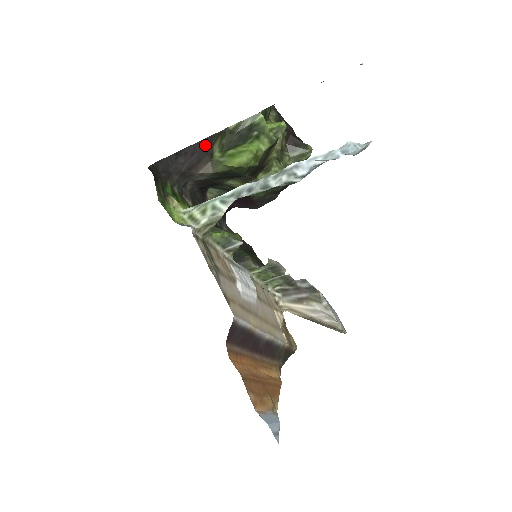
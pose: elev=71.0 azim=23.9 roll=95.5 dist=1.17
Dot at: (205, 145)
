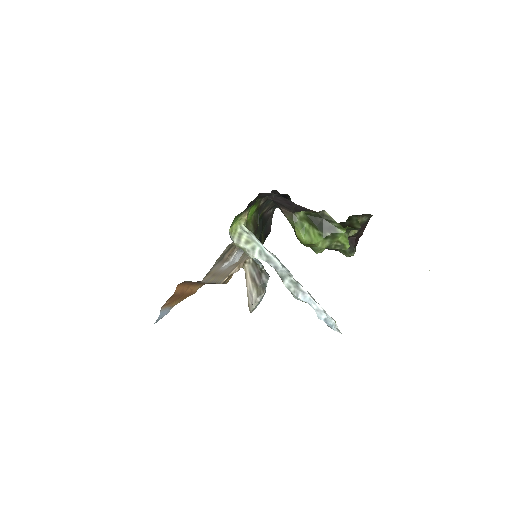
Dot at: (300, 208)
